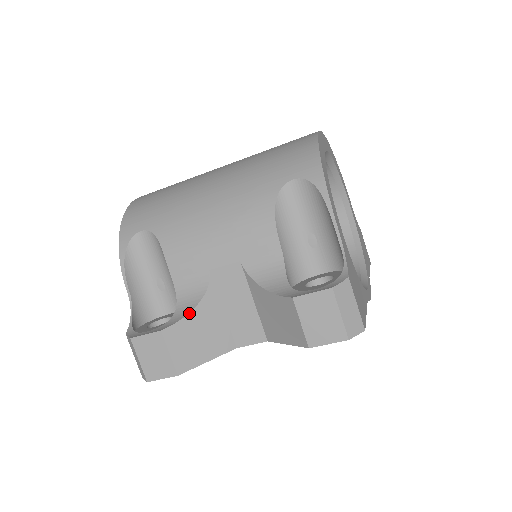
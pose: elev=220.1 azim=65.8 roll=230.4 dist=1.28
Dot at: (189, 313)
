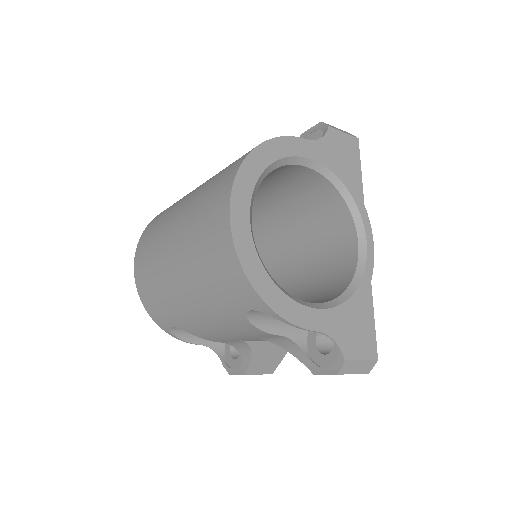
Dot at: (251, 359)
